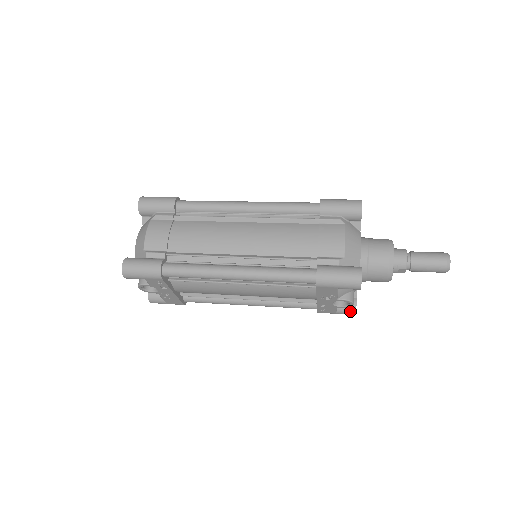
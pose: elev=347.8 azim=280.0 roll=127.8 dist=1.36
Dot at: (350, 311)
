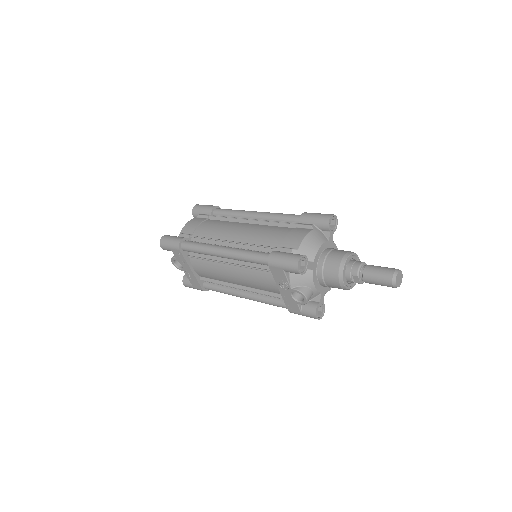
Dot at: (311, 312)
